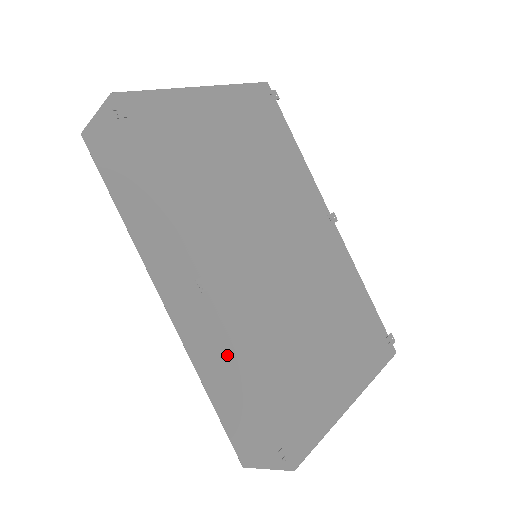
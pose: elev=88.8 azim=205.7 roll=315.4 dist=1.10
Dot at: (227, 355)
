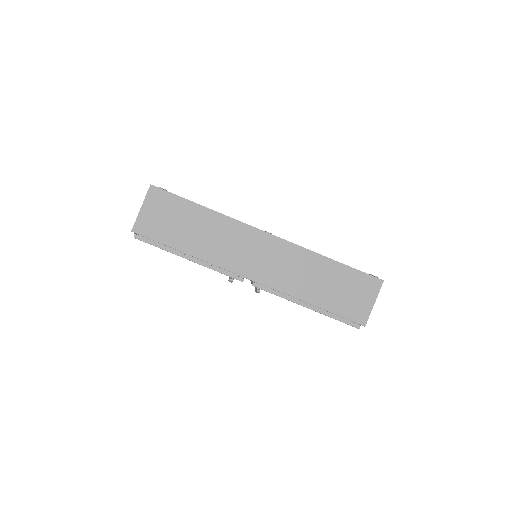
Dot at: (307, 260)
